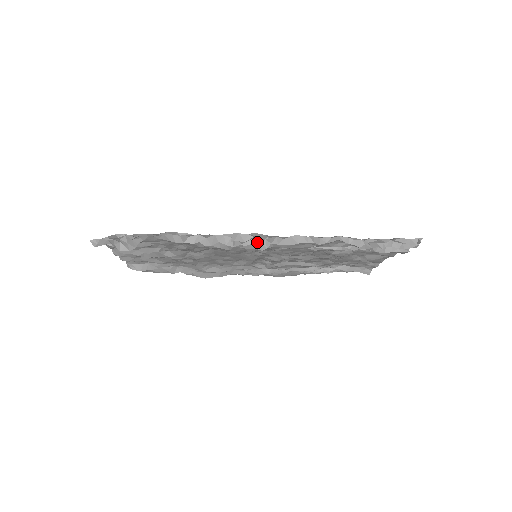
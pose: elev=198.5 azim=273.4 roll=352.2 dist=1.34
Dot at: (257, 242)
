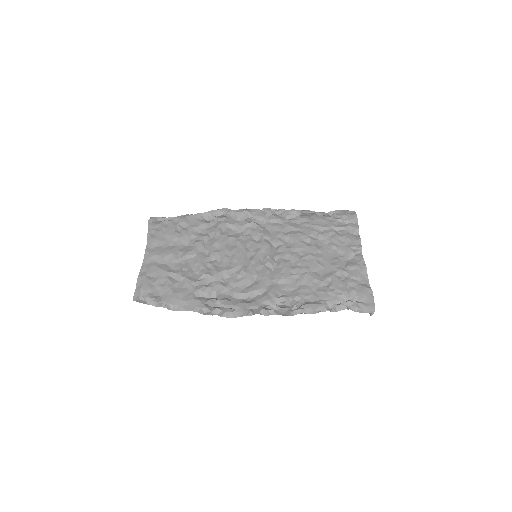
Dot at: (253, 313)
